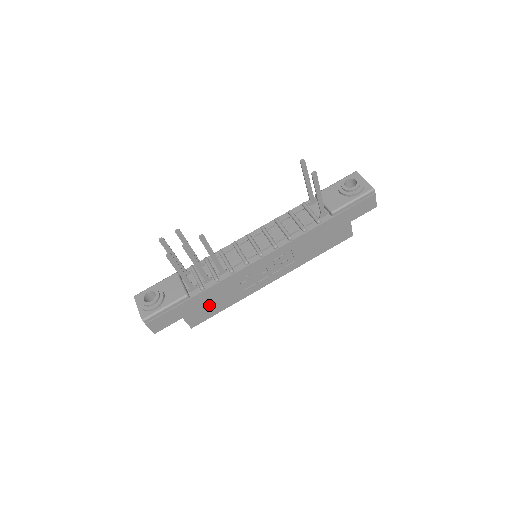
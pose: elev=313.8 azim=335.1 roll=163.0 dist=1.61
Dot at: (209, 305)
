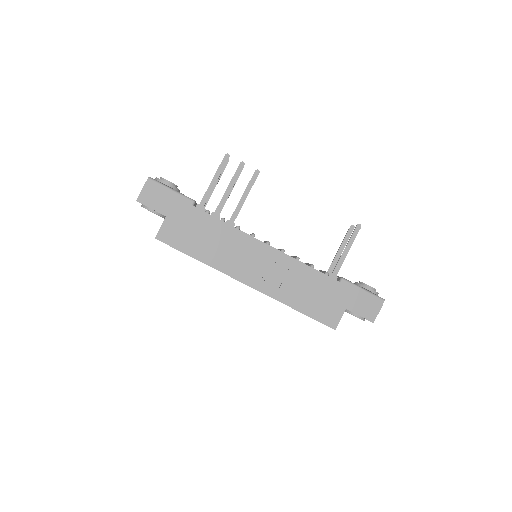
Dot at: (192, 234)
